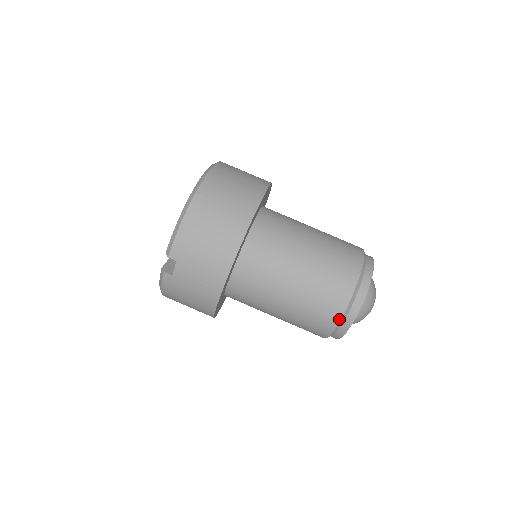
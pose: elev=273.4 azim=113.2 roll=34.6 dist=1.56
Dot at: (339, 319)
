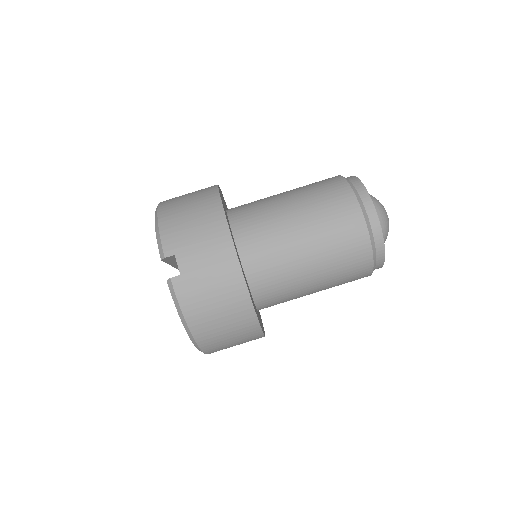
Dot at: (360, 211)
